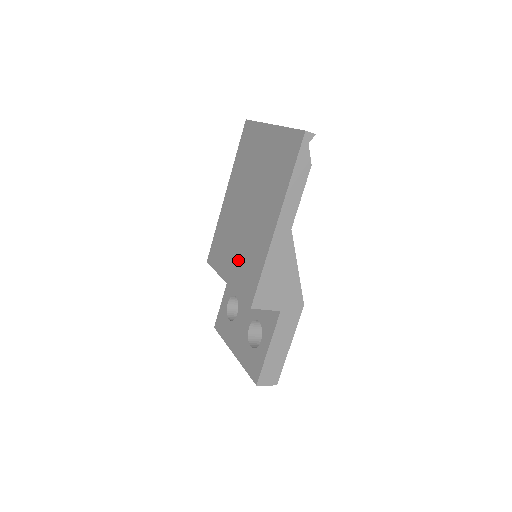
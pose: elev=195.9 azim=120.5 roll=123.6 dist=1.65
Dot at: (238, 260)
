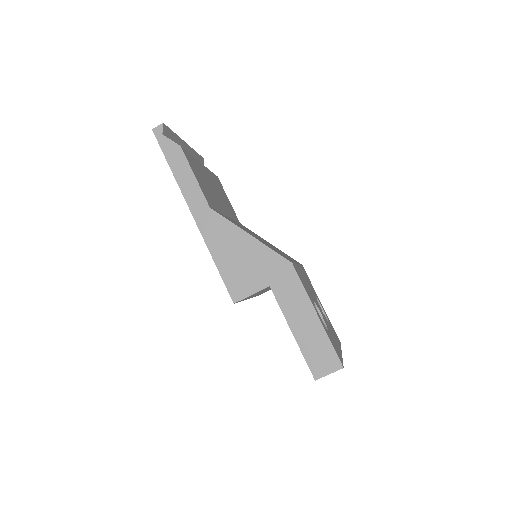
Dot at: occluded
